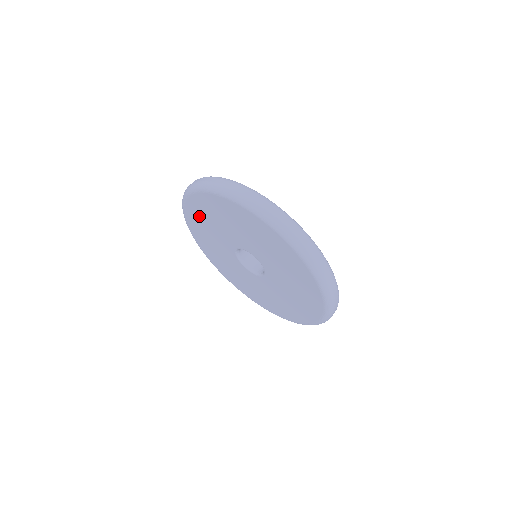
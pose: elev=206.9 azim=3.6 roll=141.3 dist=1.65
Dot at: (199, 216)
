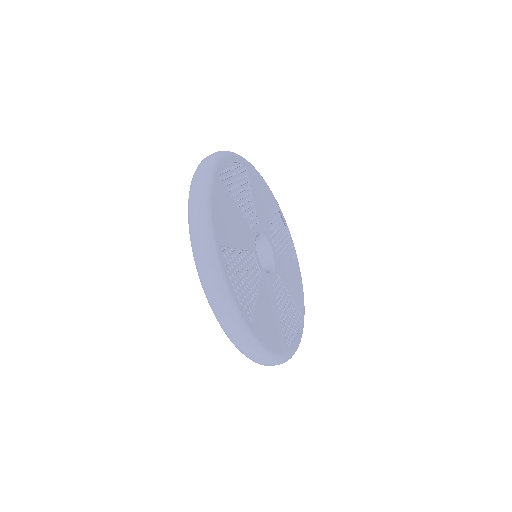
Dot at: occluded
